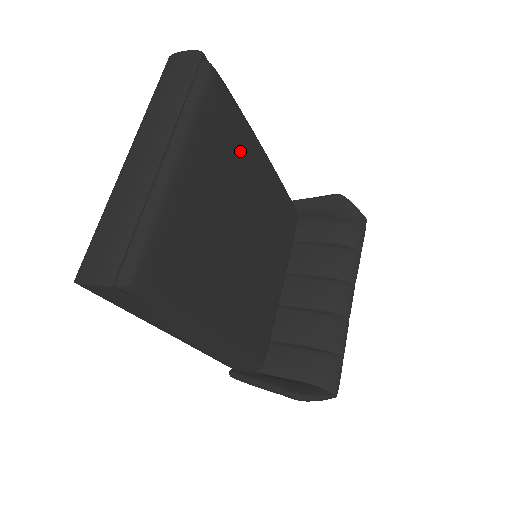
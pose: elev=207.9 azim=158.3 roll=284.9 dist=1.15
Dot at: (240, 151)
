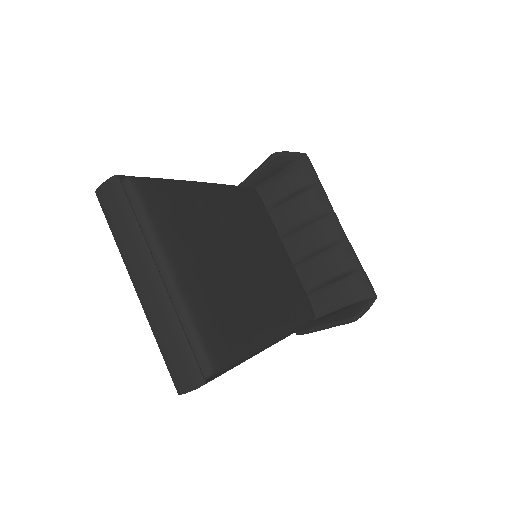
Dot at: (193, 208)
